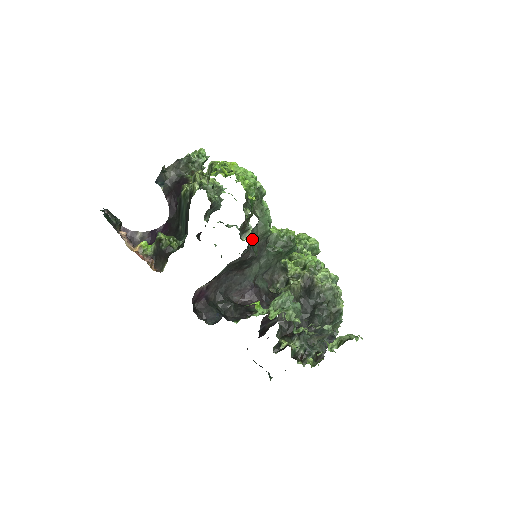
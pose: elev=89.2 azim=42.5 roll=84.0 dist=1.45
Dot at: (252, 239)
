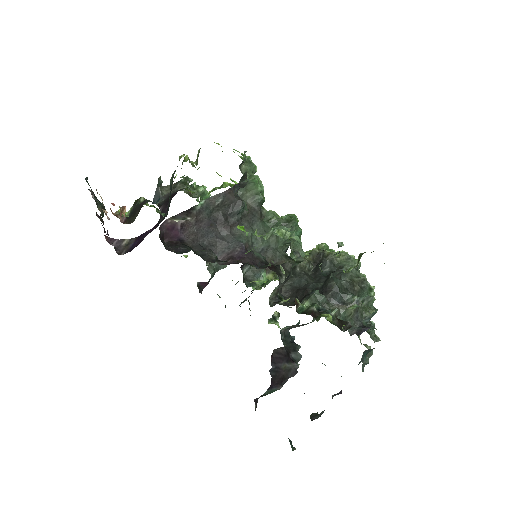
Dot at: (240, 197)
